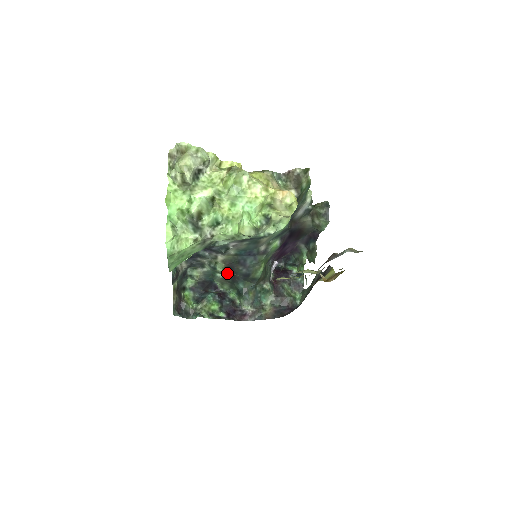
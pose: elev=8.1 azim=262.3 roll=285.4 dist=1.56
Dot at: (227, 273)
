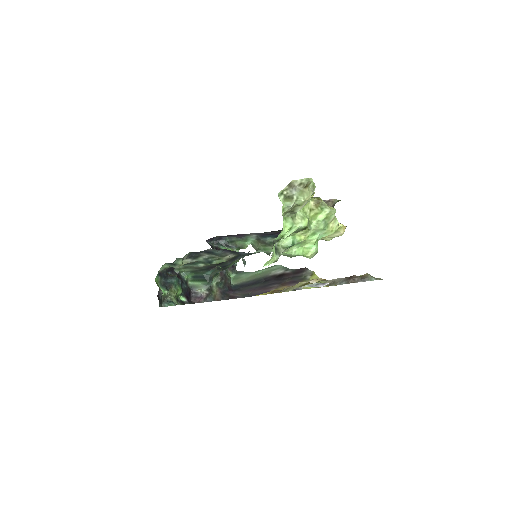
Dot at: (213, 265)
